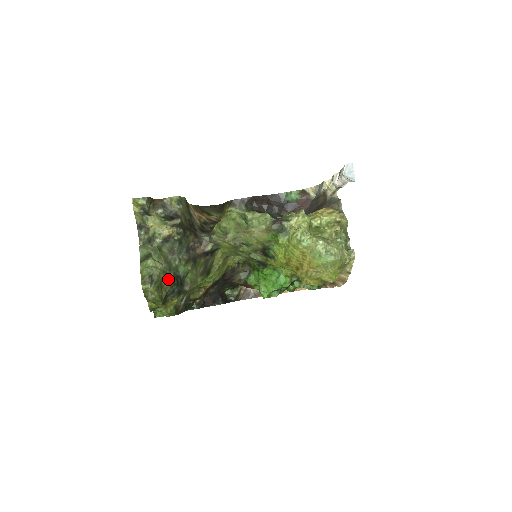
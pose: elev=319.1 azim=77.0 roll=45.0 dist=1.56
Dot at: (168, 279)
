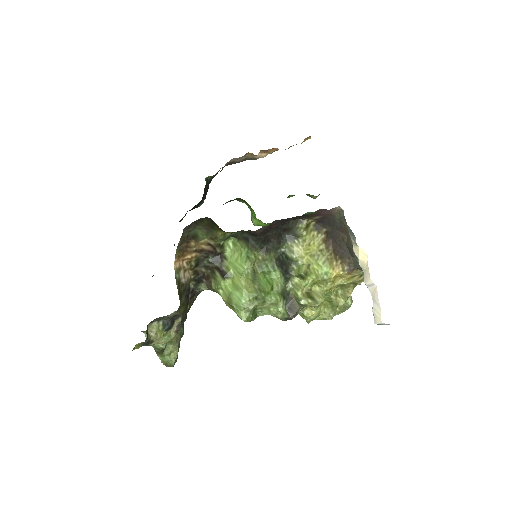
Dot at: occluded
